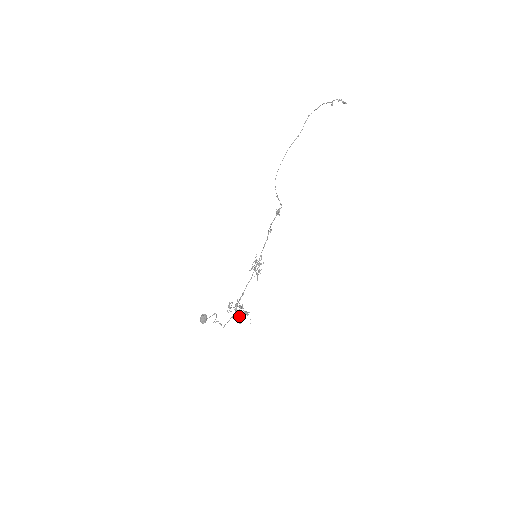
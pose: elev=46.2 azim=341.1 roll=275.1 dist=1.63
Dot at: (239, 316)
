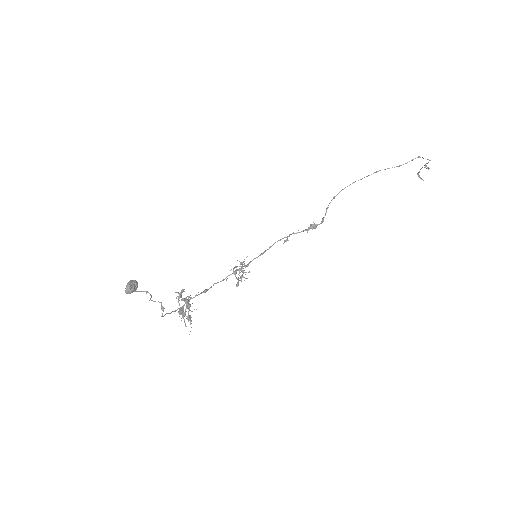
Dot at: occluded
